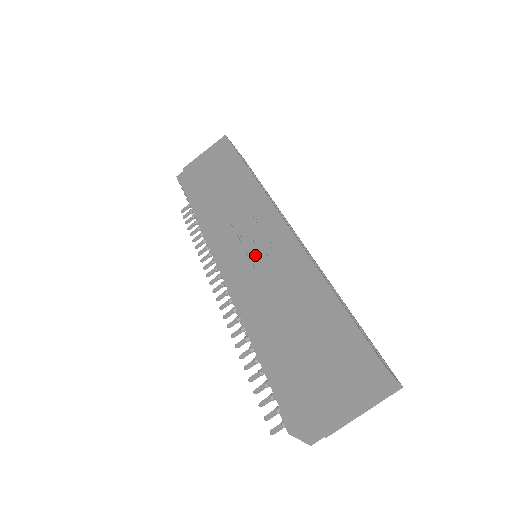
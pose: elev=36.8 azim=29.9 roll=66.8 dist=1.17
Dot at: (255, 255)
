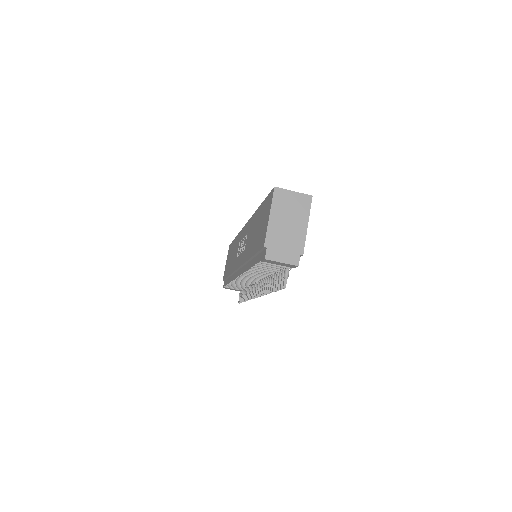
Dot at: (243, 247)
